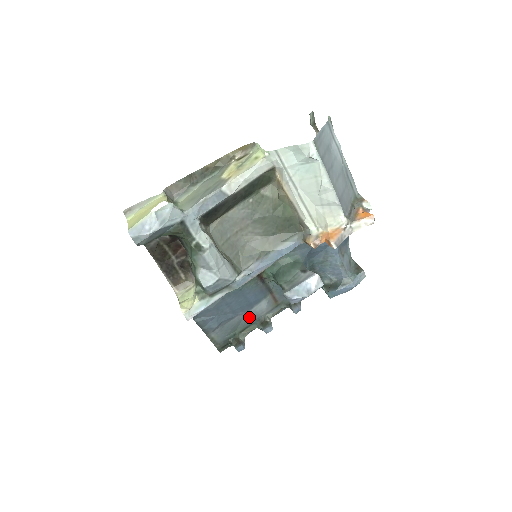
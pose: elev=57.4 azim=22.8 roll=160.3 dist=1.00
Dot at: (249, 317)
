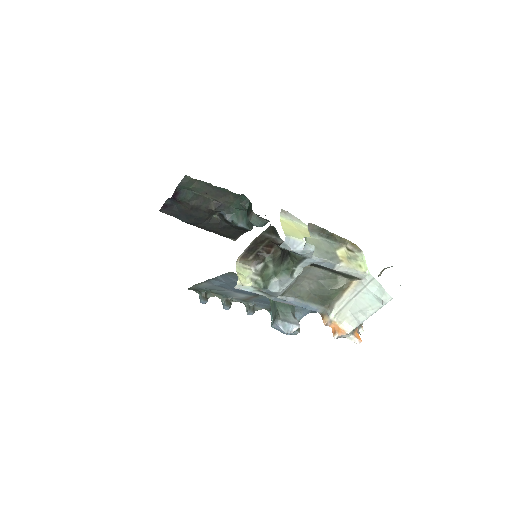
Dot at: (228, 293)
